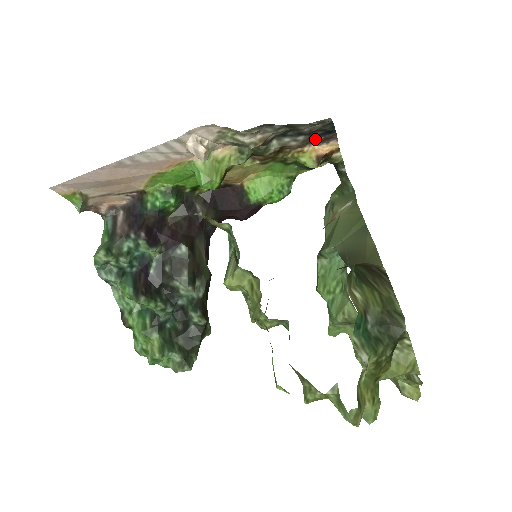
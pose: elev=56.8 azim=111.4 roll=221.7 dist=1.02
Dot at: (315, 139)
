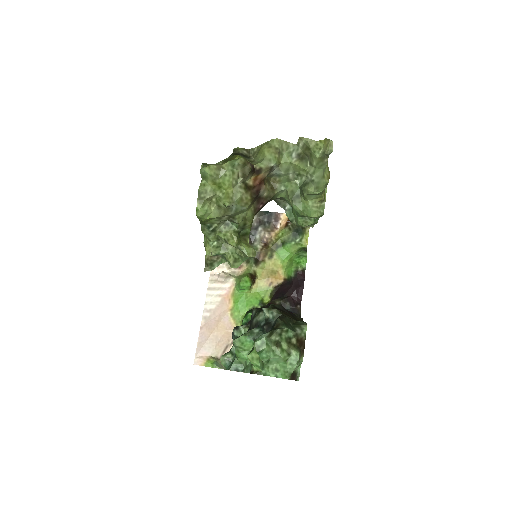
Dot at: (271, 224)
